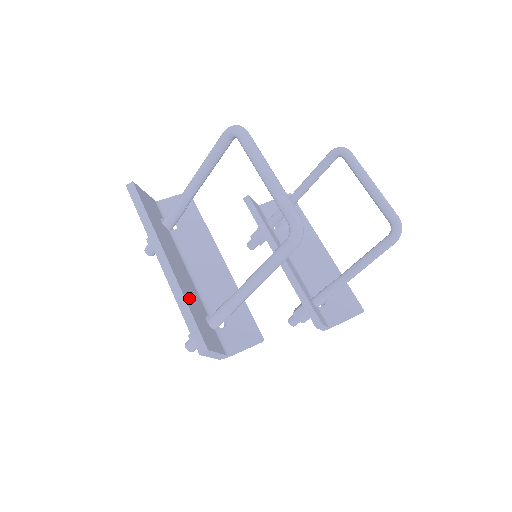
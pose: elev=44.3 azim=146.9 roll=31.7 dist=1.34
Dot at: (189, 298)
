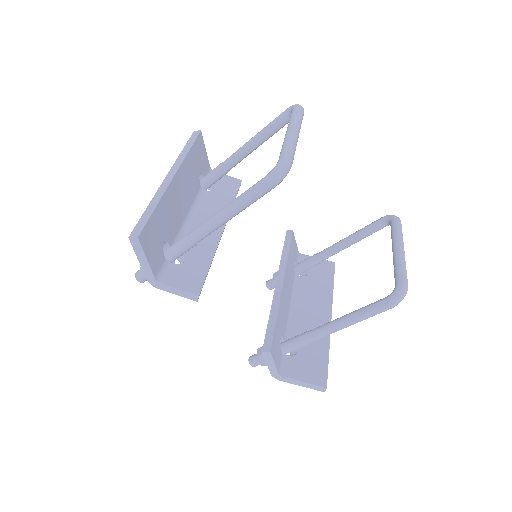
Dot at: (164, 210)
